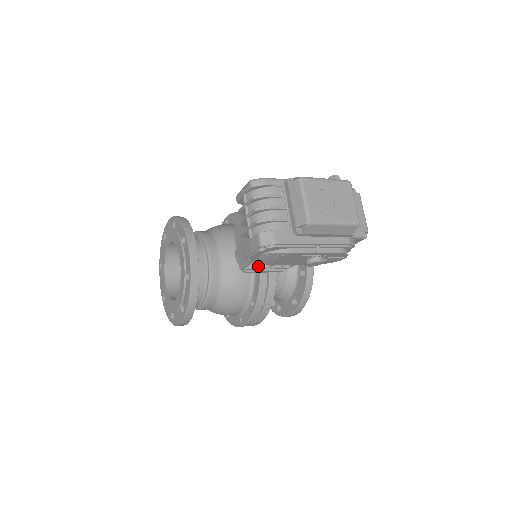
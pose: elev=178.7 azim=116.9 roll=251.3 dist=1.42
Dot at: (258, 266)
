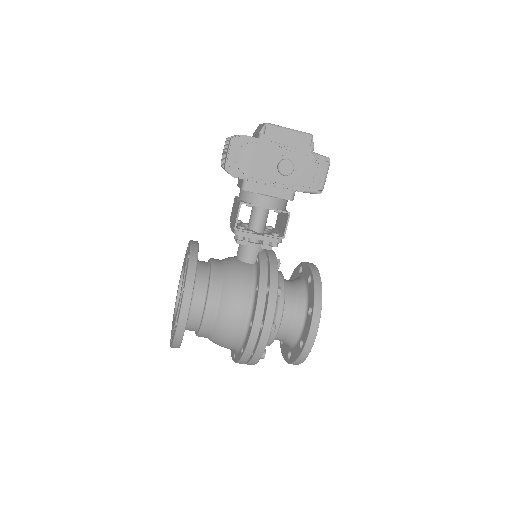
Dot at: (251, 231)
